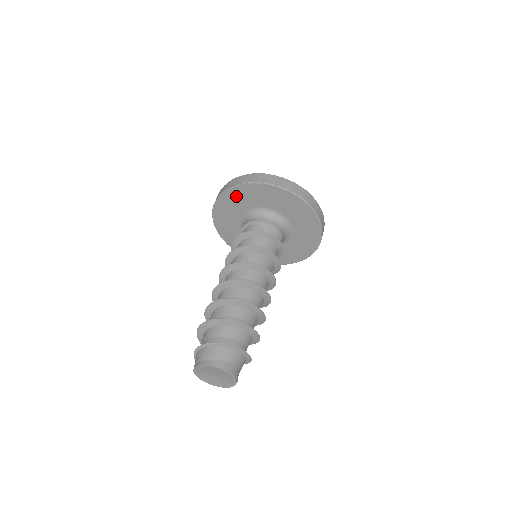
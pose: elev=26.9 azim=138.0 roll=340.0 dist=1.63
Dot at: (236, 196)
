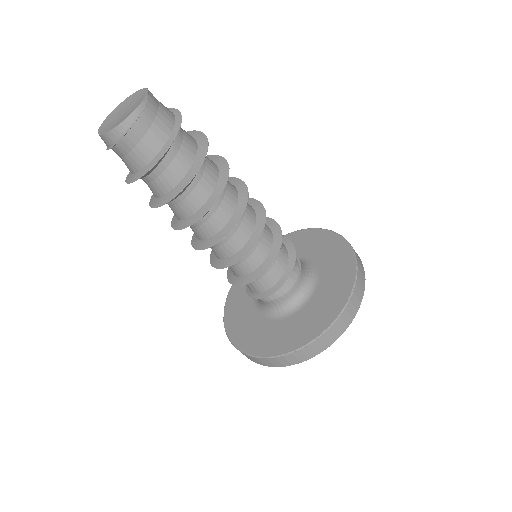
Dot at: occluded
